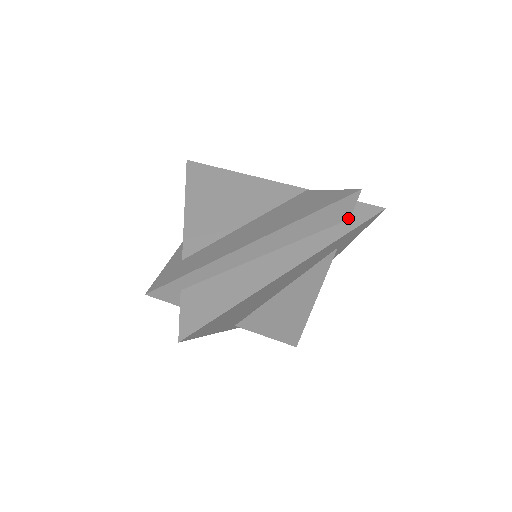
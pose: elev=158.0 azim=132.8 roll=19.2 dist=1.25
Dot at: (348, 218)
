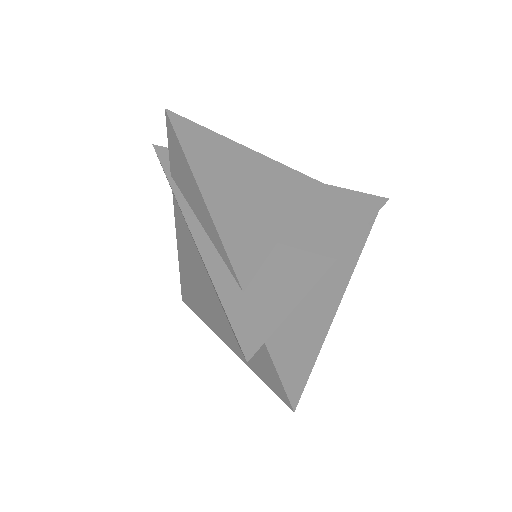
Dot at: occluded
